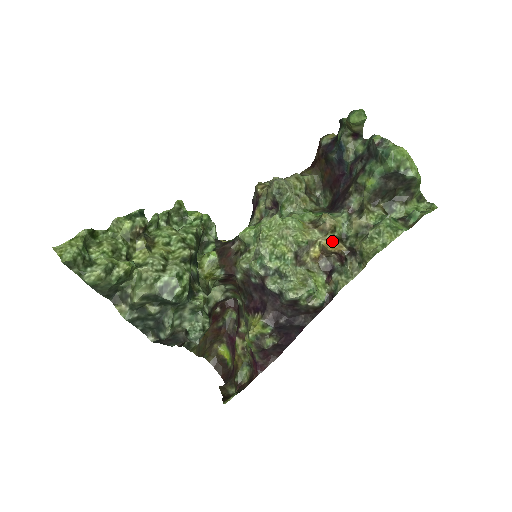
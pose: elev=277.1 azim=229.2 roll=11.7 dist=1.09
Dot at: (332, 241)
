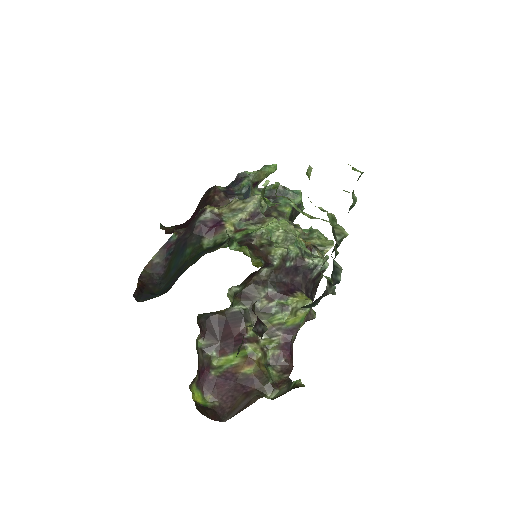
Dot at: (302, 239)
